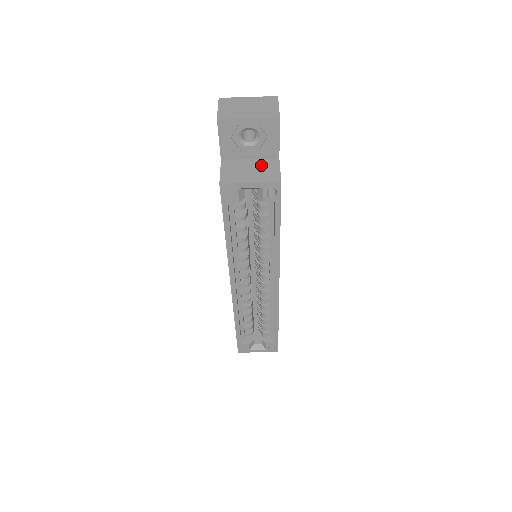
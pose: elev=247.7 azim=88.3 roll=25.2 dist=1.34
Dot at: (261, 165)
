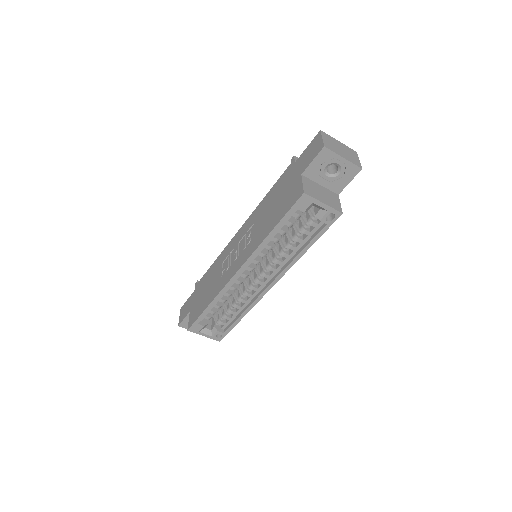
Dot at: (328, 193)
